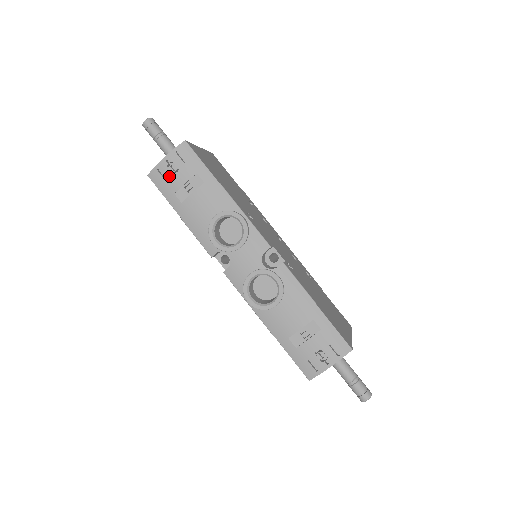
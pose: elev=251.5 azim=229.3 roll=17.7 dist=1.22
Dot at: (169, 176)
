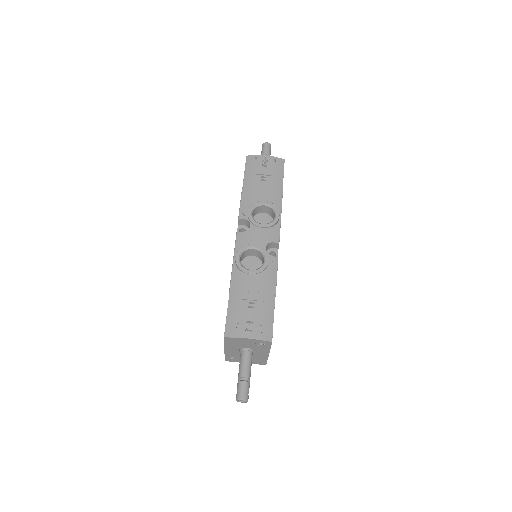
Dot at: (259, 165)
